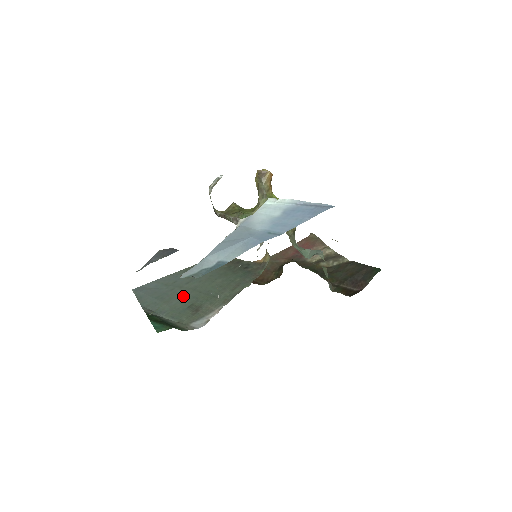
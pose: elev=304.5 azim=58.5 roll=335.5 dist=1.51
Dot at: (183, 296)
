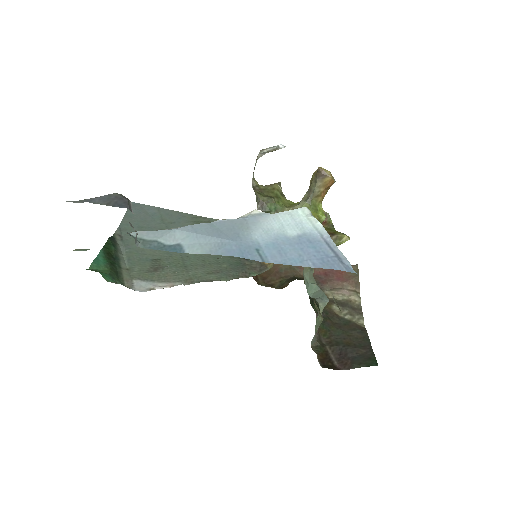
Dot at: occluded
